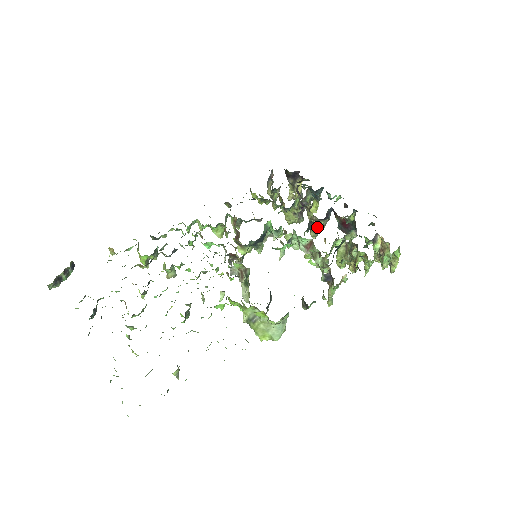
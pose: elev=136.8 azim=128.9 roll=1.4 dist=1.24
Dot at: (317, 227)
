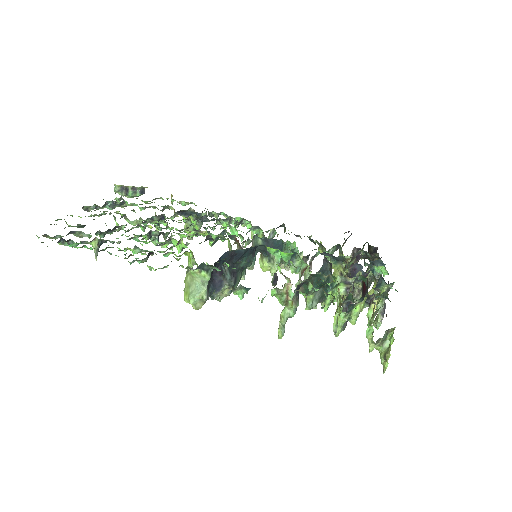
Dot at: occluded
